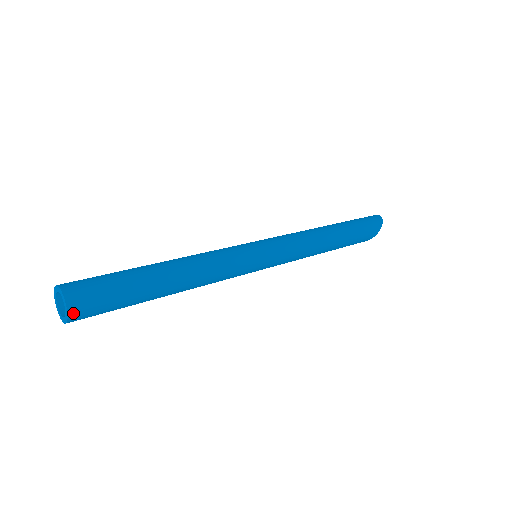
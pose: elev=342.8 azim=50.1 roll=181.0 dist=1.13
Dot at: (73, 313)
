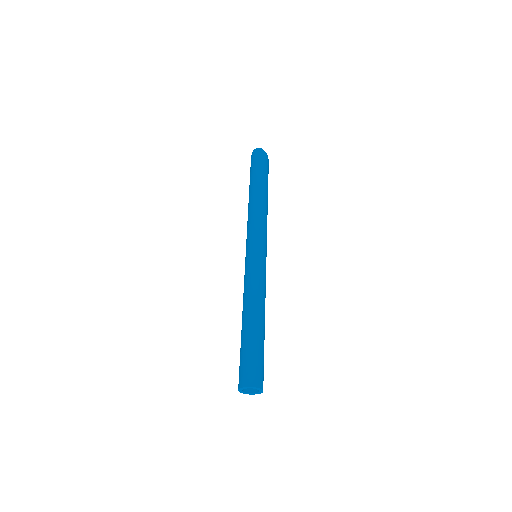
Dot at: occluded
